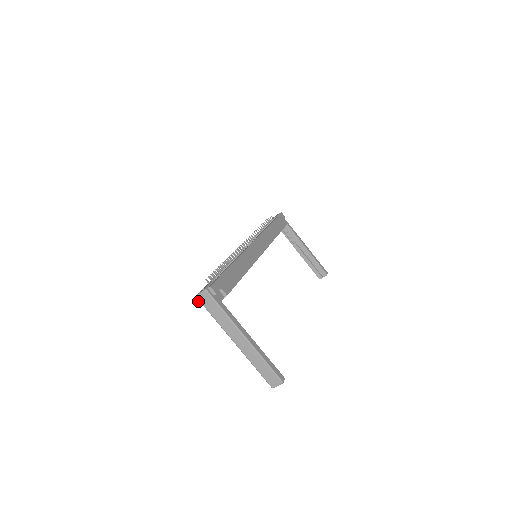
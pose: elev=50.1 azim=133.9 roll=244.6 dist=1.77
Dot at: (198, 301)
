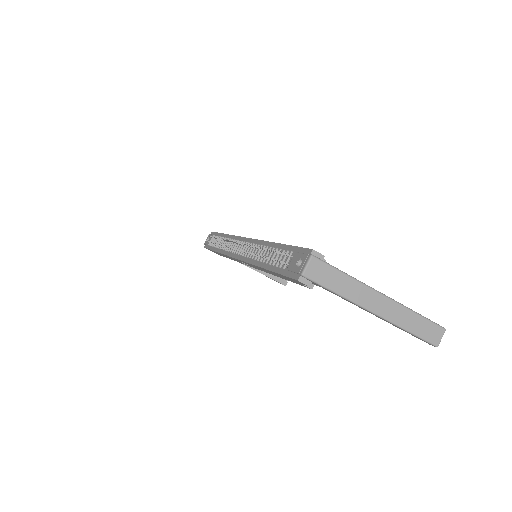
Dot at: occluded
